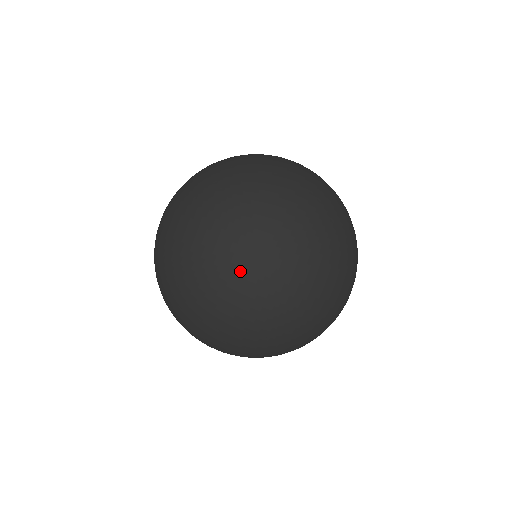
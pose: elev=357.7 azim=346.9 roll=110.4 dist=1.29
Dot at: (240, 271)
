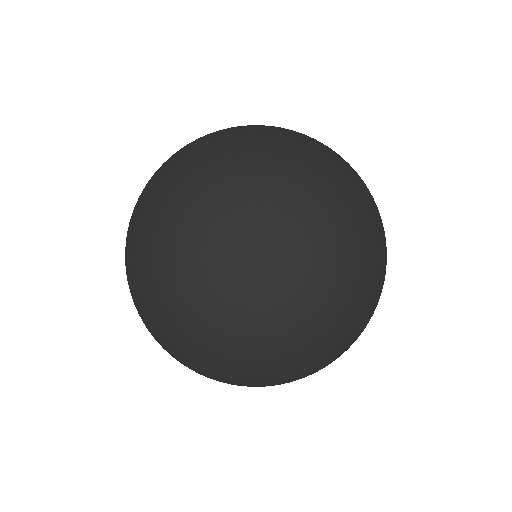
Dot at: (184, 150)
